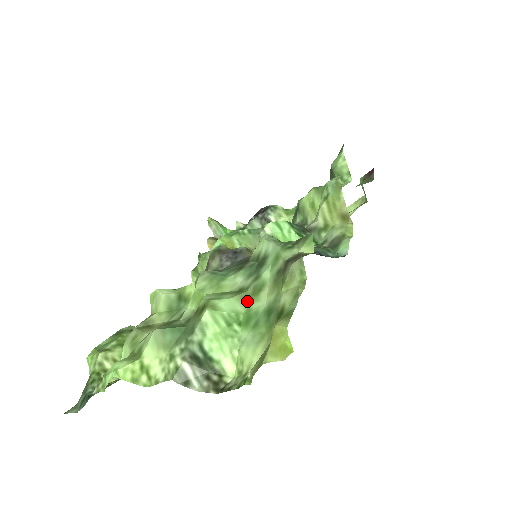
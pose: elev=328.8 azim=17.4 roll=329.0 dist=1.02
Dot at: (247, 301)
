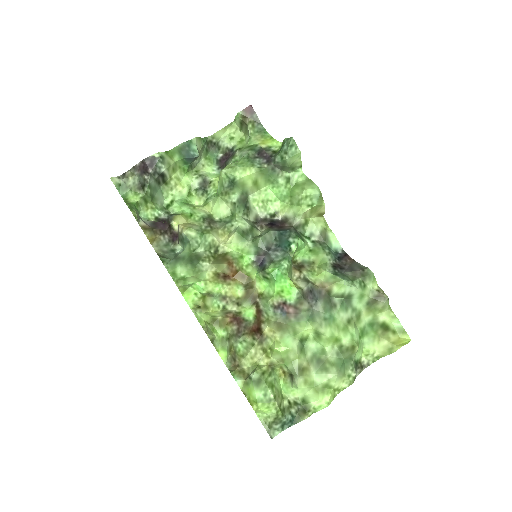
Dot at: (357, 325)
